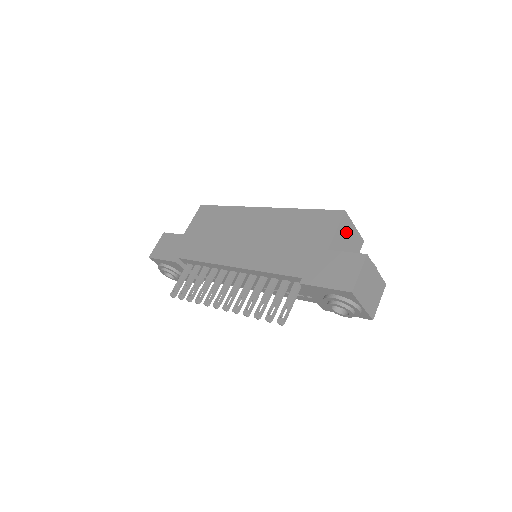
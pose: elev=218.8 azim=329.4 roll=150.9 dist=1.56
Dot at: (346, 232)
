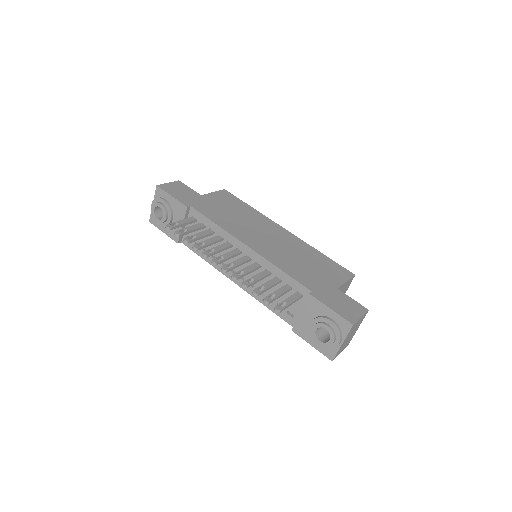
Dot at: (344, 290)
